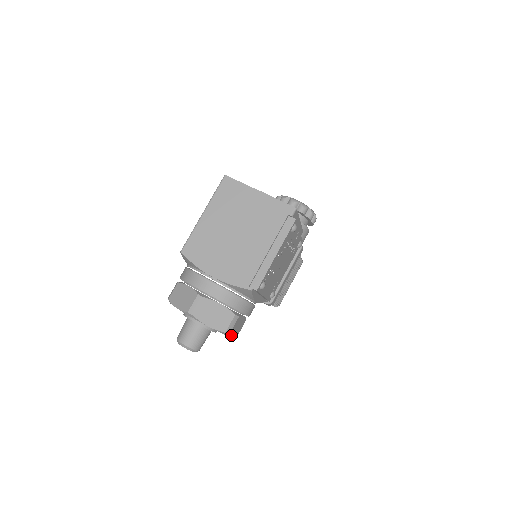
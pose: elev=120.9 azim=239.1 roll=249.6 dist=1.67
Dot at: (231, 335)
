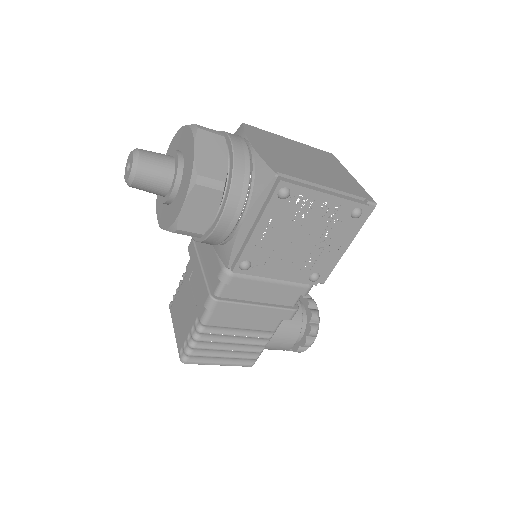
Dot at: (189, 197)
